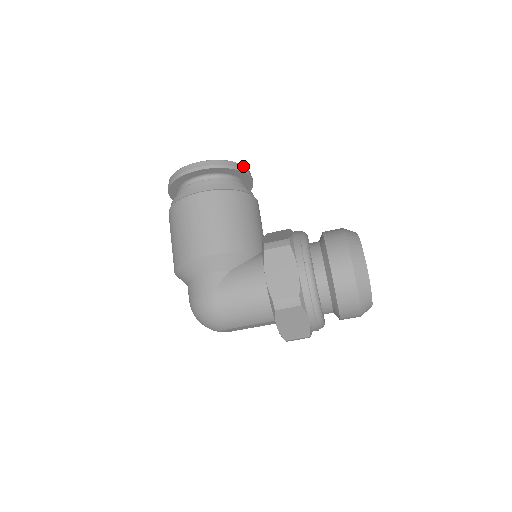
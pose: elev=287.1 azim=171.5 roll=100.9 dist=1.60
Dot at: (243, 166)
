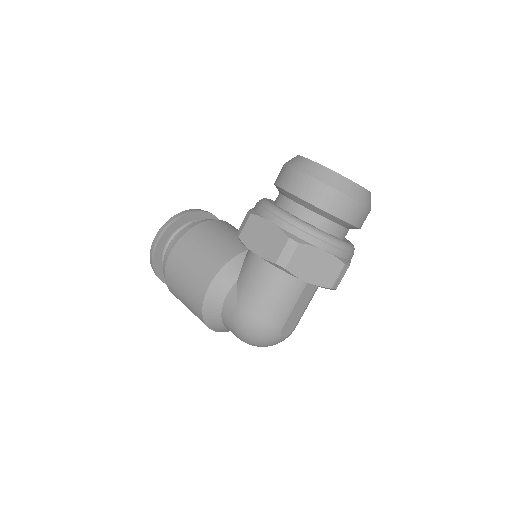
Dot at: (190, 210)
